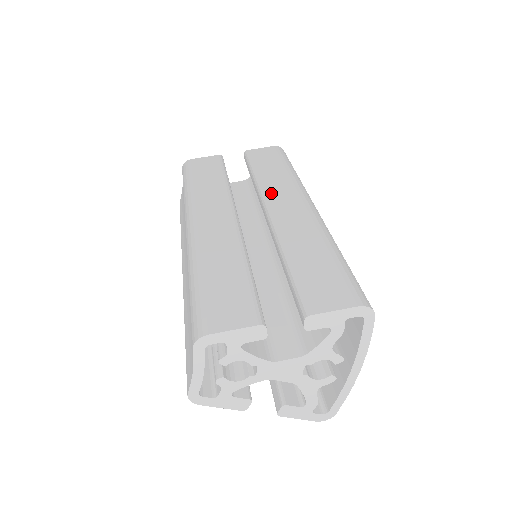
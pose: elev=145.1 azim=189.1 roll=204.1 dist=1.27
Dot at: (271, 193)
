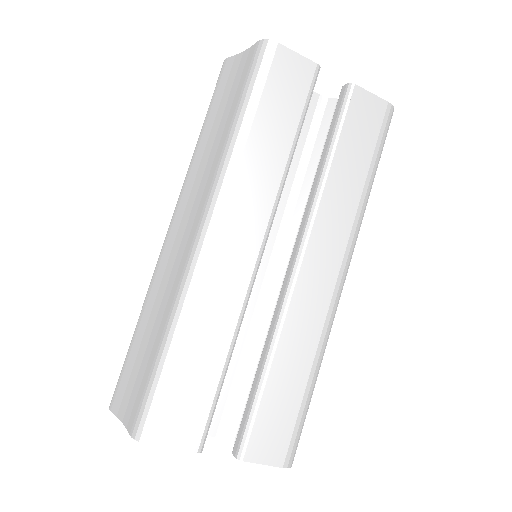
Dot at: (320, 230)
